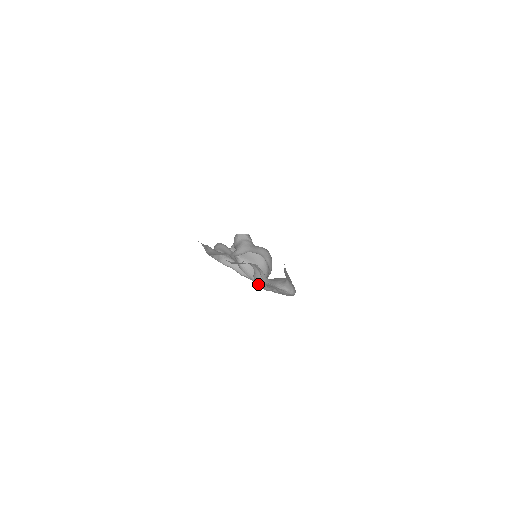
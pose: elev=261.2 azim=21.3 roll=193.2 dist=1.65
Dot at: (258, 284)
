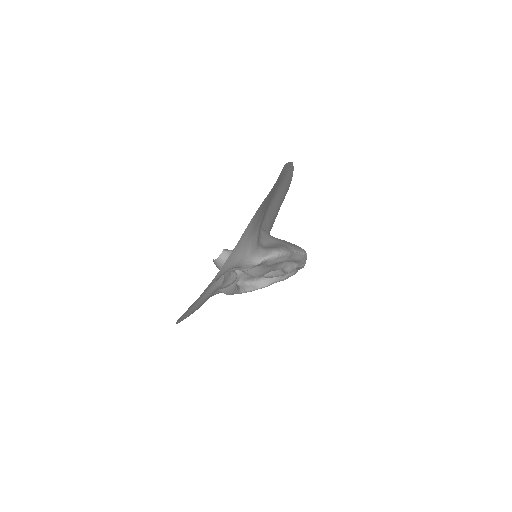
Dot at: (284, 274)
